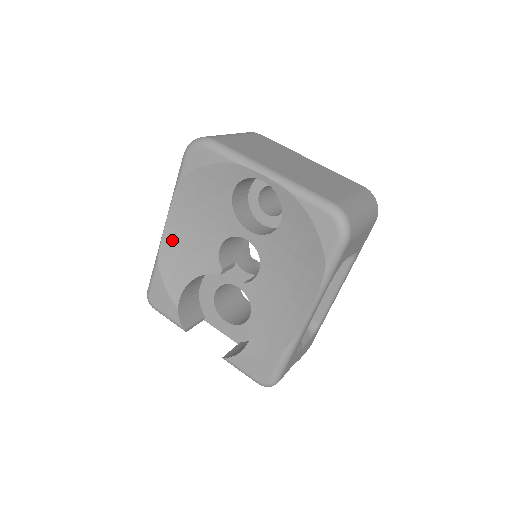
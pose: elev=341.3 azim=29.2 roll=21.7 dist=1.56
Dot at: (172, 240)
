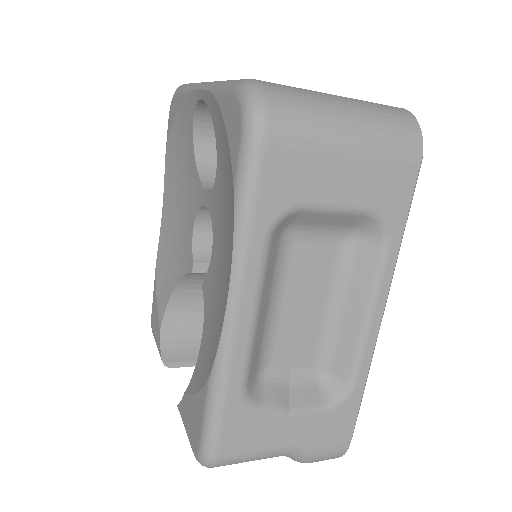
Dot at: (166, 235)
